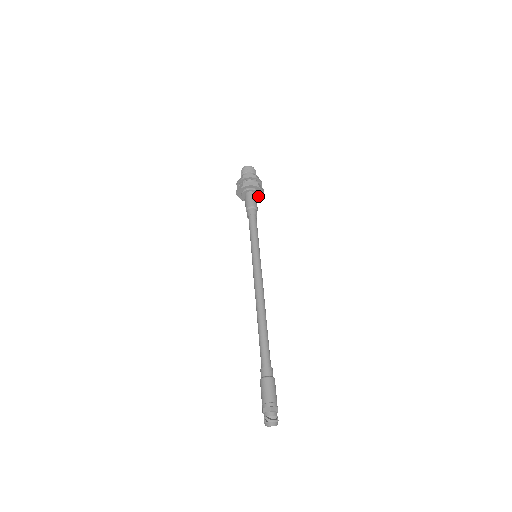
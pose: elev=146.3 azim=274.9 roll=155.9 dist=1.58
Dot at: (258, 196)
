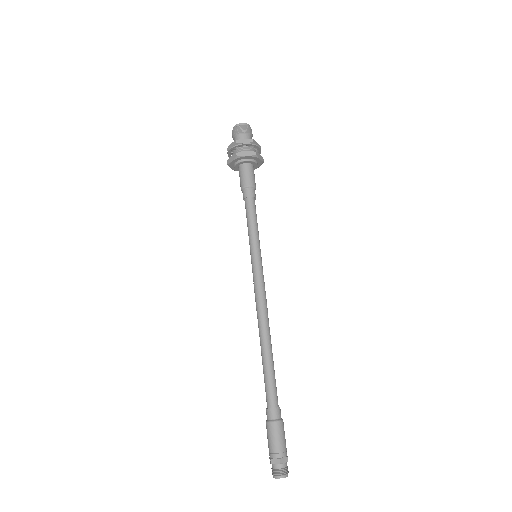
Dot at: (256, 166)
